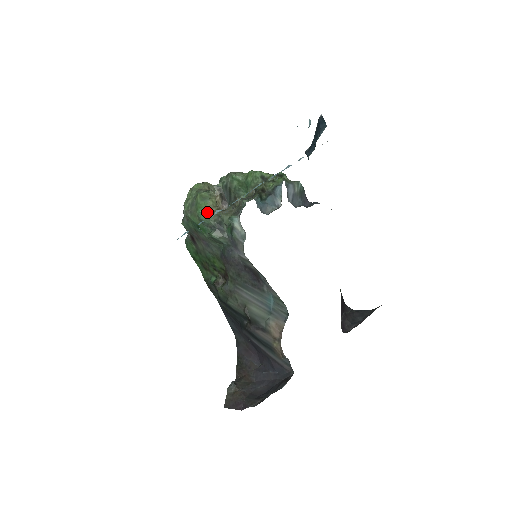
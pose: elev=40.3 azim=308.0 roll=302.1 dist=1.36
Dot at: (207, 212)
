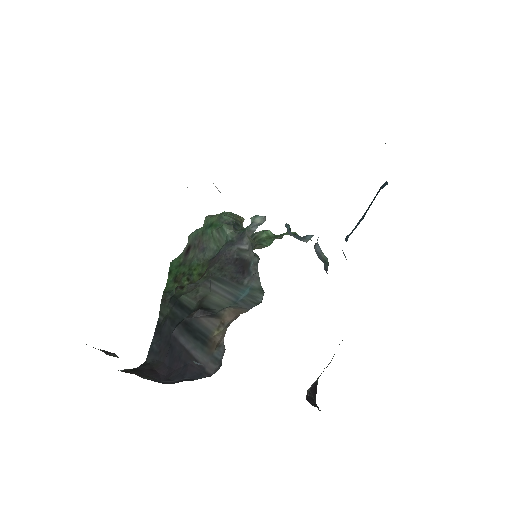
Dot at: (231, 215)
